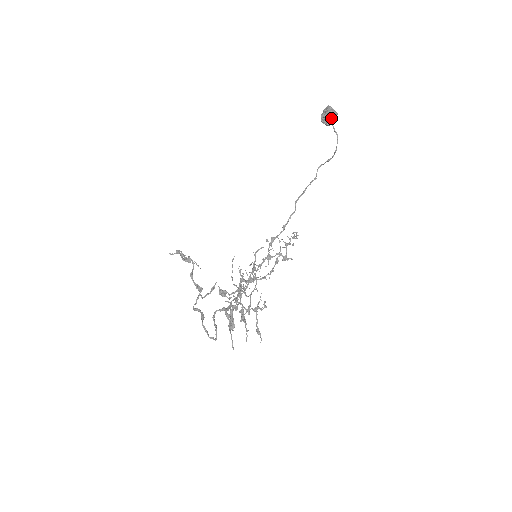
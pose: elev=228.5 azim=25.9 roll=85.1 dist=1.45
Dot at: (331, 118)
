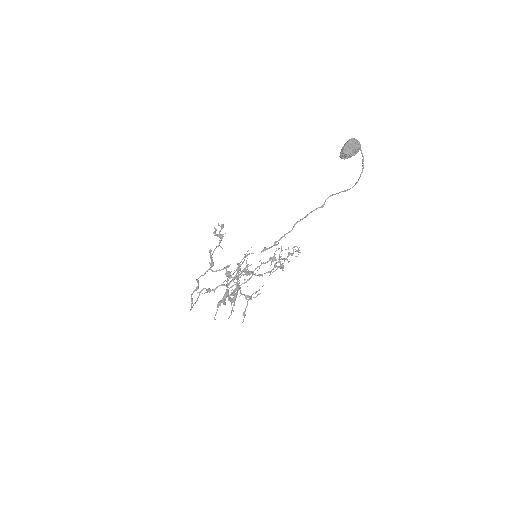
Dot at: (344, 154)
